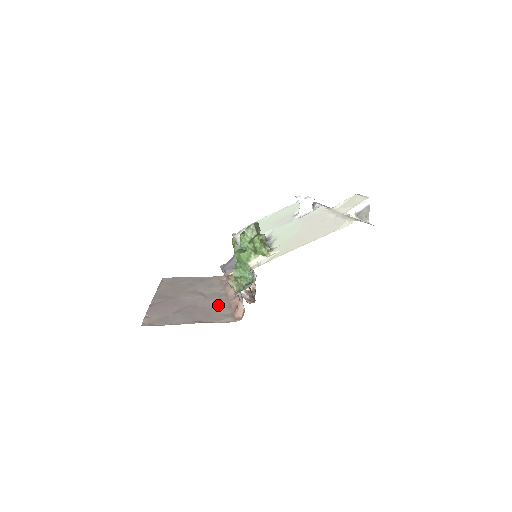
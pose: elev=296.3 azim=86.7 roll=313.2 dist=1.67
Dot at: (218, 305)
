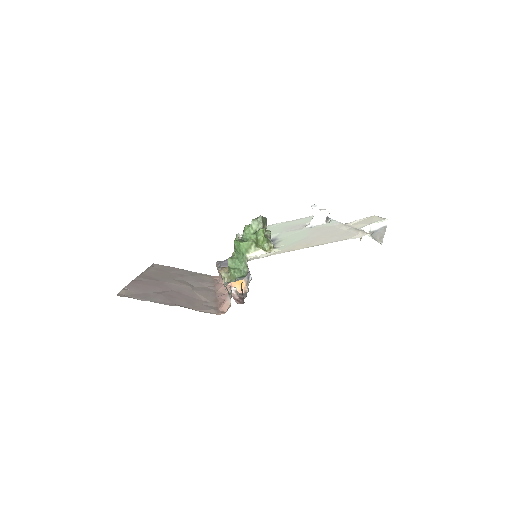
Dot at: (204, 297)
